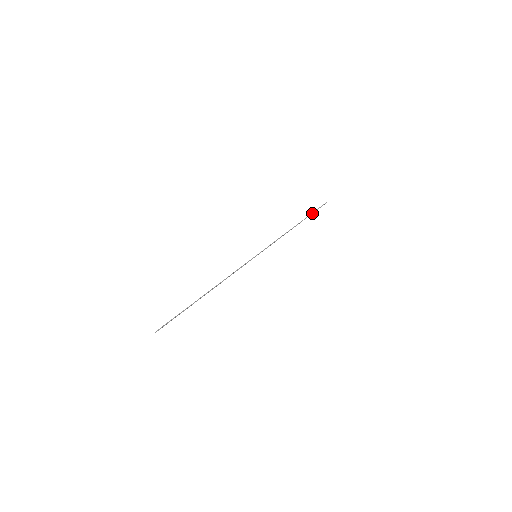
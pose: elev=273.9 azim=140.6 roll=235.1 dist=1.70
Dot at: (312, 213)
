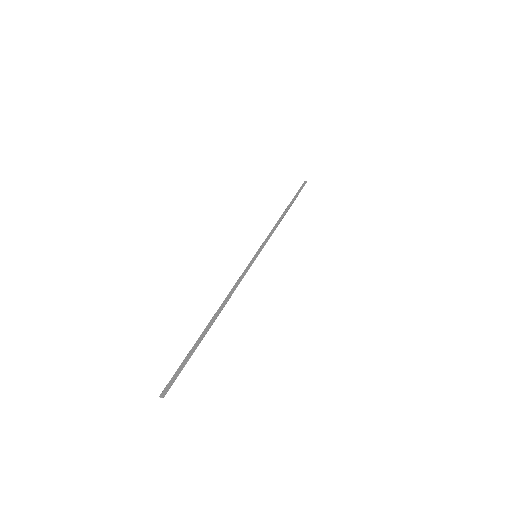
Dot at: occluded
